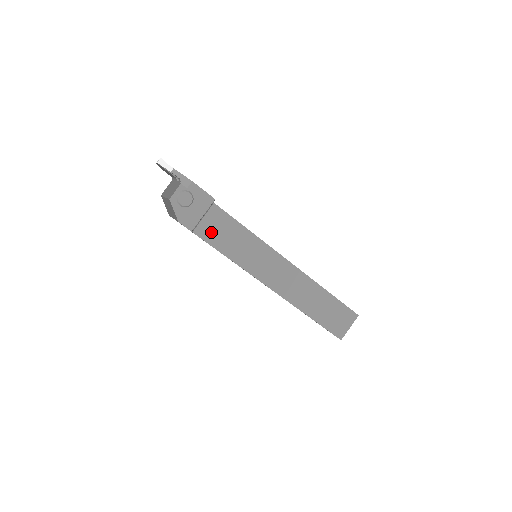
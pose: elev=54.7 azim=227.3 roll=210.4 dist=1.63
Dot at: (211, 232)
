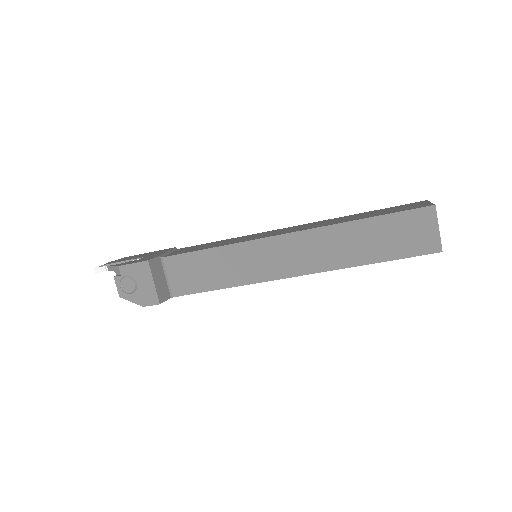
Dot at: (186, 282)
